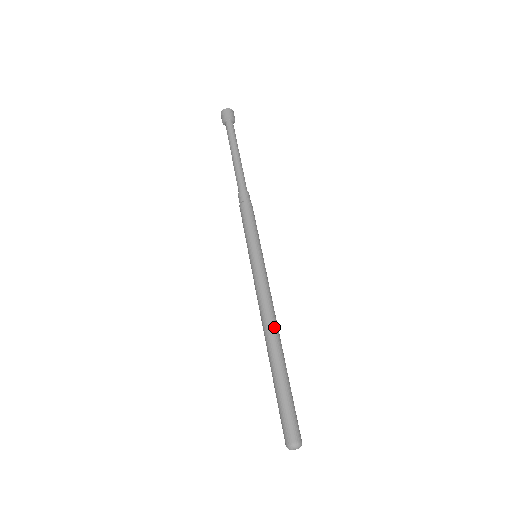
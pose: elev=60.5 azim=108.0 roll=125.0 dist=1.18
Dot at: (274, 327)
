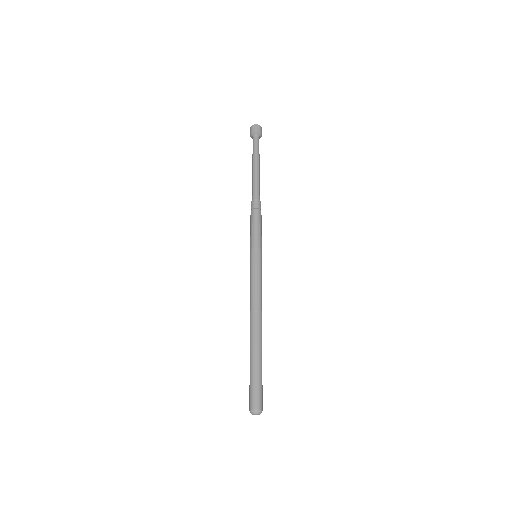
Dot at: (260, 317)
